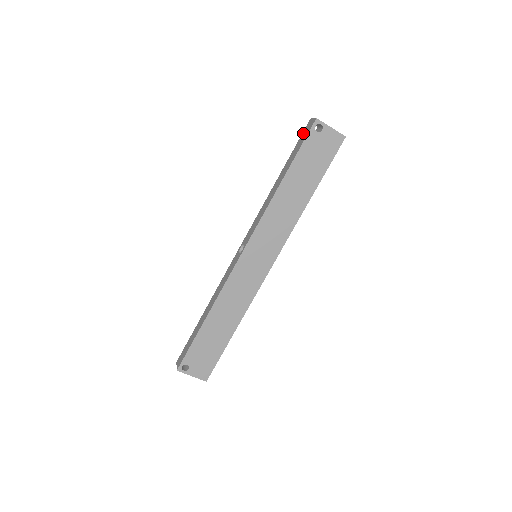
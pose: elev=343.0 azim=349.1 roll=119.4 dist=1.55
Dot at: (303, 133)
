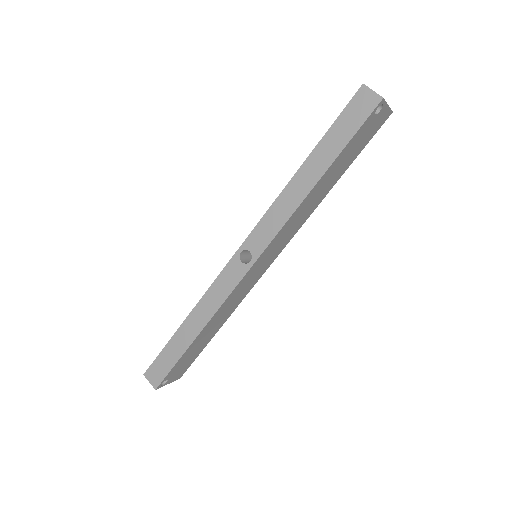
Dot at: (351, 107)
